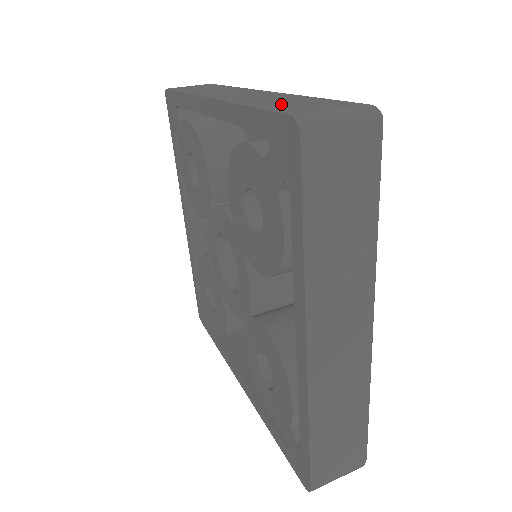
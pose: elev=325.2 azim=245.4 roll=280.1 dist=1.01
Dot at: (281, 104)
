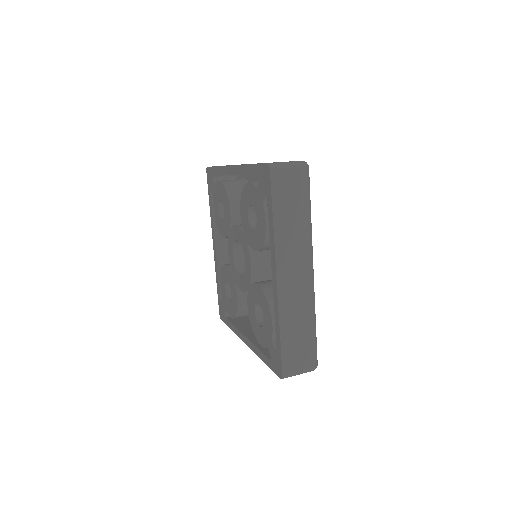
Dot at: occluded
